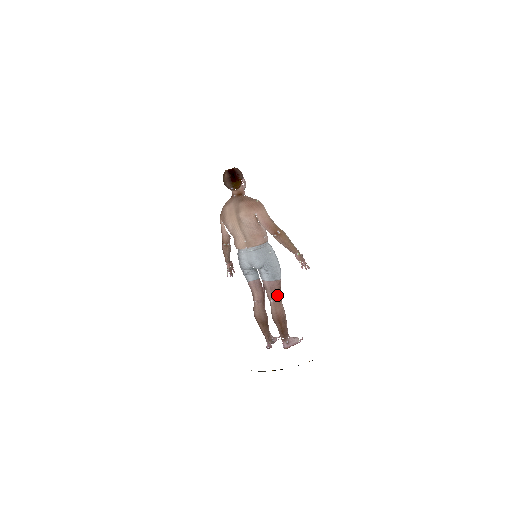
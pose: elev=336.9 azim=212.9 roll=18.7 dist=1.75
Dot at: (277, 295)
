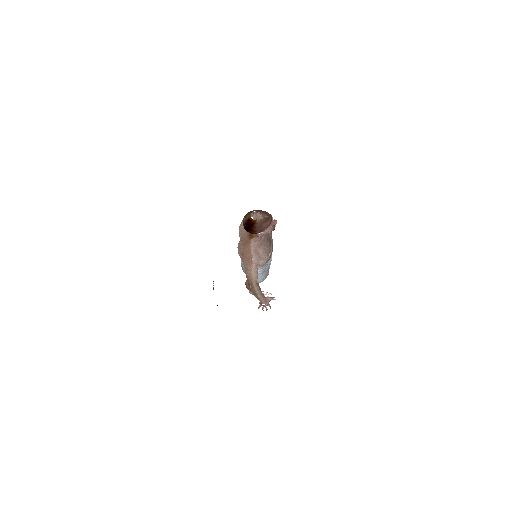
Dot at: occluded
